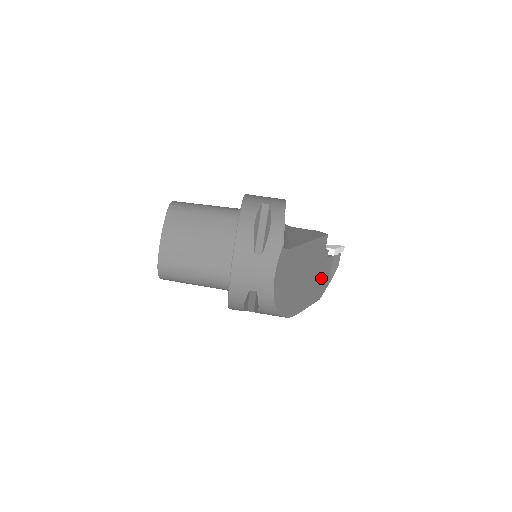
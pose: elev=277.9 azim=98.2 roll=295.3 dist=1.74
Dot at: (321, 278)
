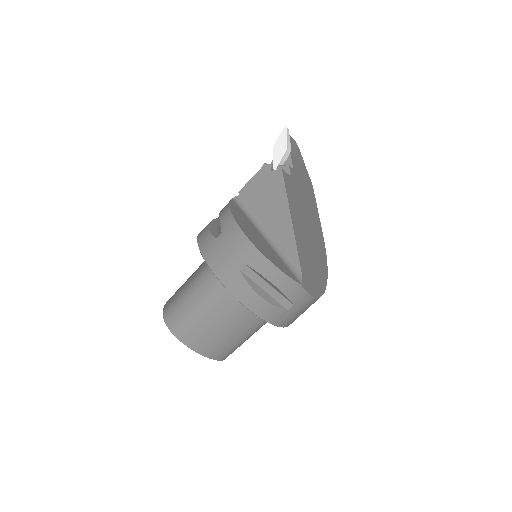
Dot at: (303, 183)
